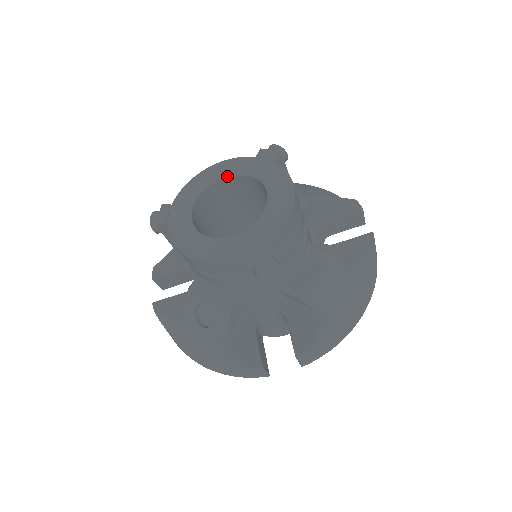
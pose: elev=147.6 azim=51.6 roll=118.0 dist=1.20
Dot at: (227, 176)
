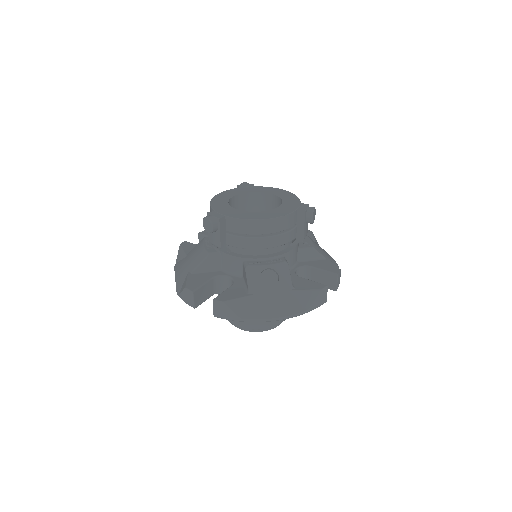
Dot at: (234, 195)
